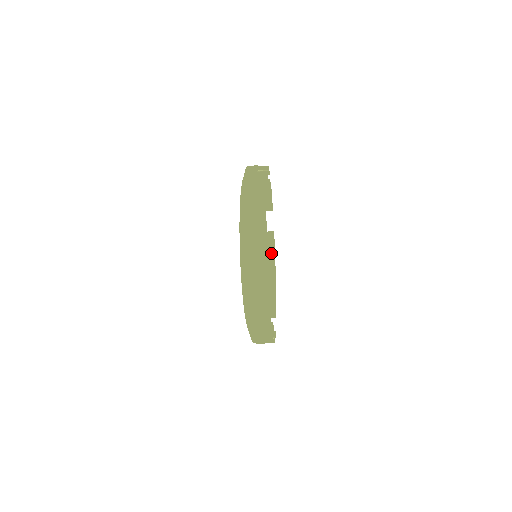
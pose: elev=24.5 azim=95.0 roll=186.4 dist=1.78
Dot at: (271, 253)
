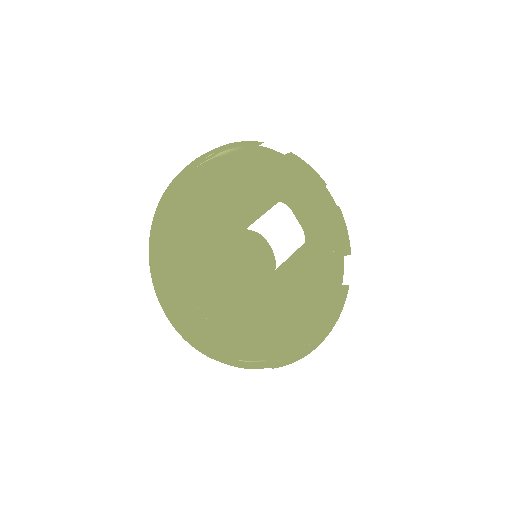
Dot at: (334, 310)
